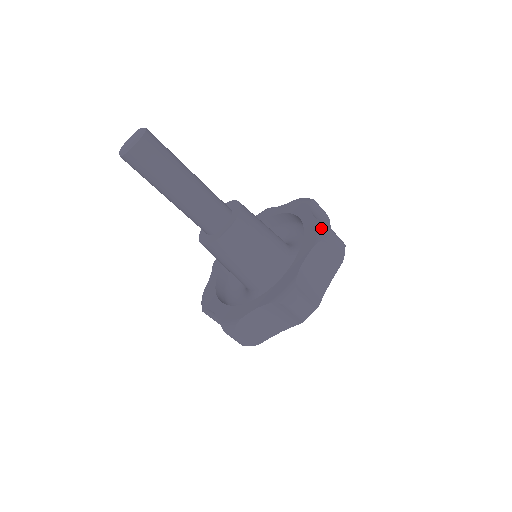
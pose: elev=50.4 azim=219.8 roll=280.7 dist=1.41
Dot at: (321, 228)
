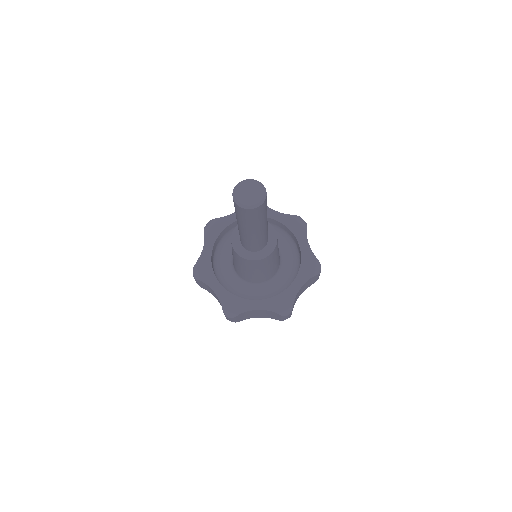
Dot at: (316, 264)
